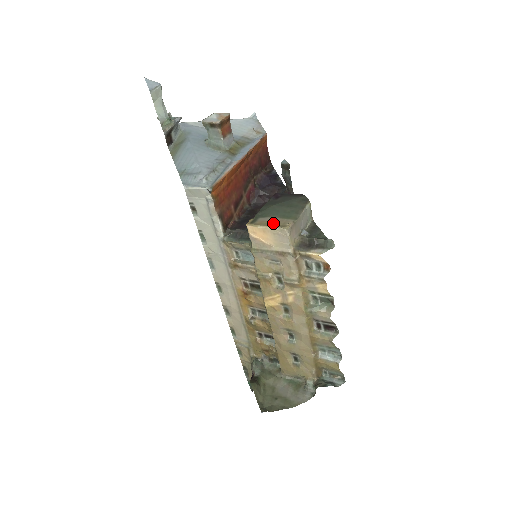
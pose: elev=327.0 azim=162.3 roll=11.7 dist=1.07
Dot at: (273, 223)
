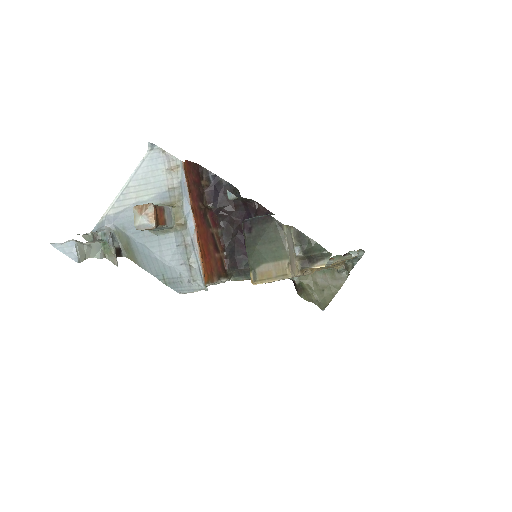
Dot at: (273, 273)
